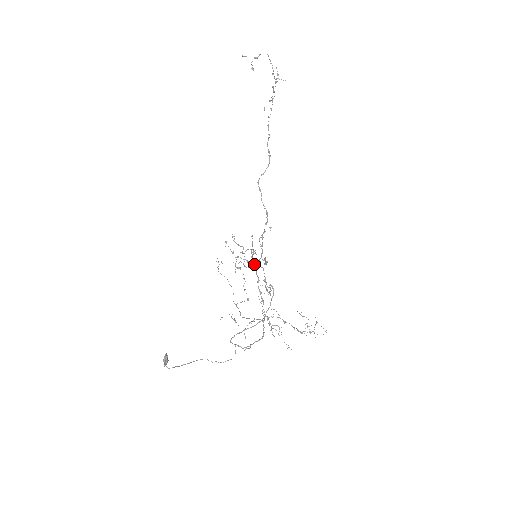
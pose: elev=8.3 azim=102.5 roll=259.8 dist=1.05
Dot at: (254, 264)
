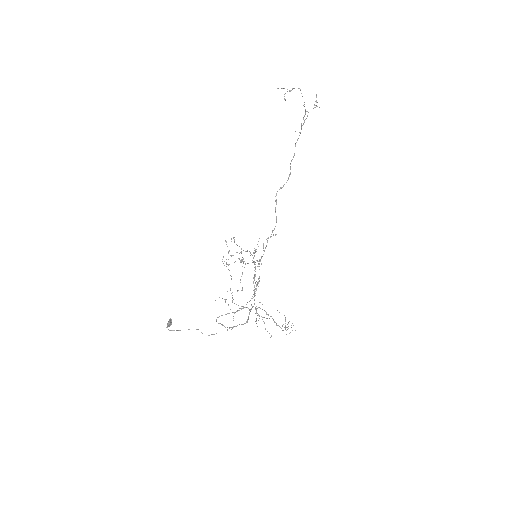
Dot at: (252, 262)
